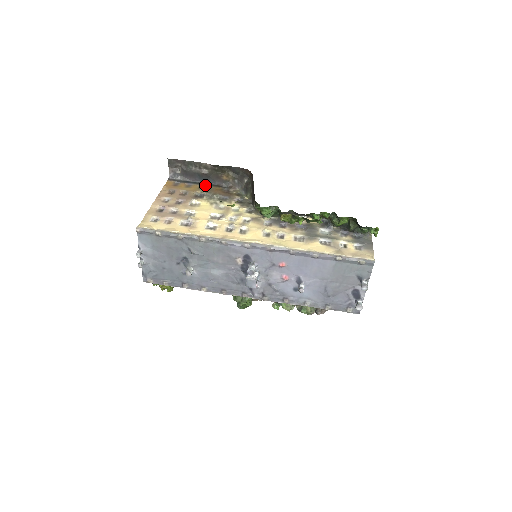
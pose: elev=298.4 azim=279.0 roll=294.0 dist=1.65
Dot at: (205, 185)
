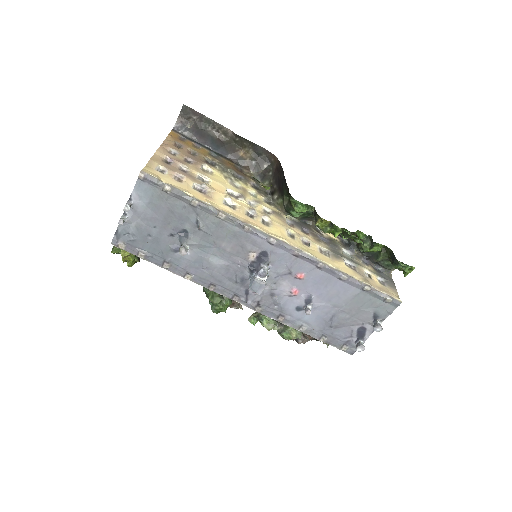
Dot at: (216, 153)
